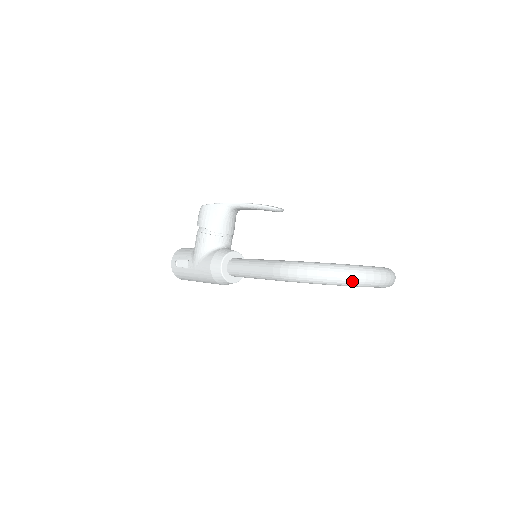
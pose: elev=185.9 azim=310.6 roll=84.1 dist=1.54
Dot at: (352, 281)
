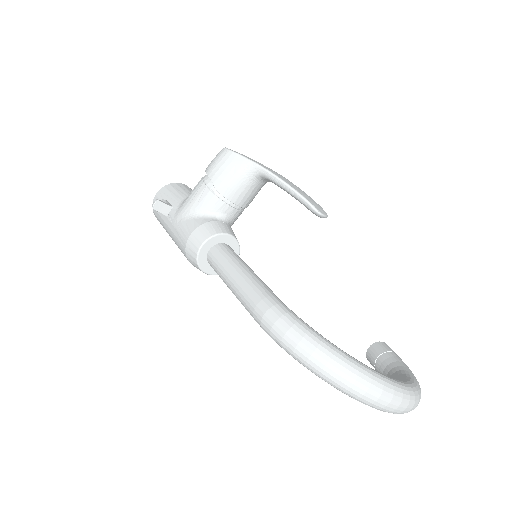
Dot at: (354, 394)
